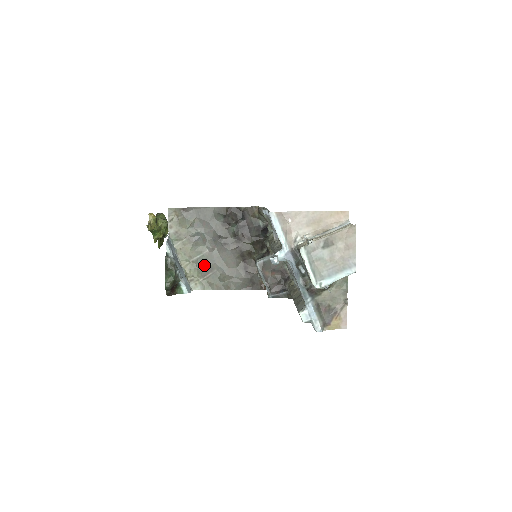
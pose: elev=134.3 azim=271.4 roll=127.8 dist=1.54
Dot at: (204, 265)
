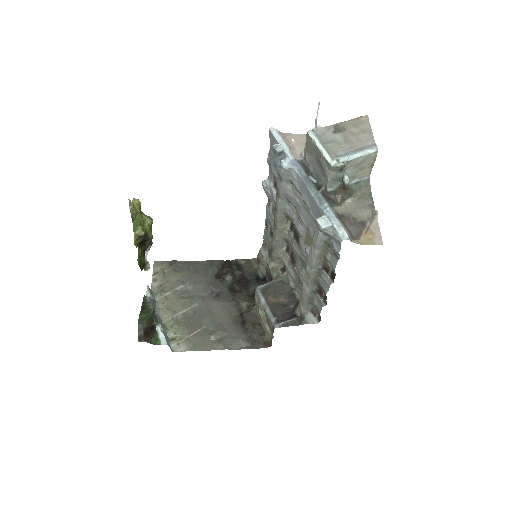
Dot at: (191, 320)
